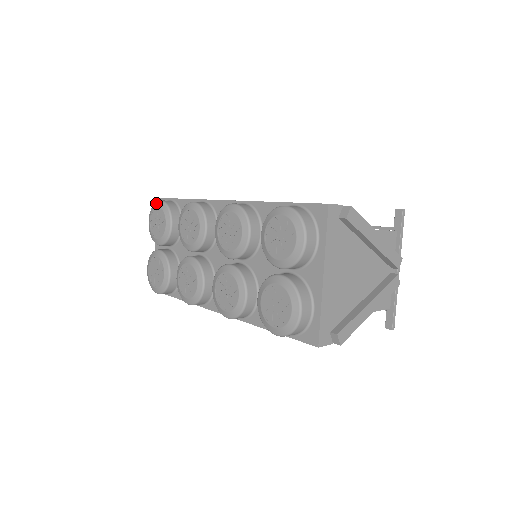
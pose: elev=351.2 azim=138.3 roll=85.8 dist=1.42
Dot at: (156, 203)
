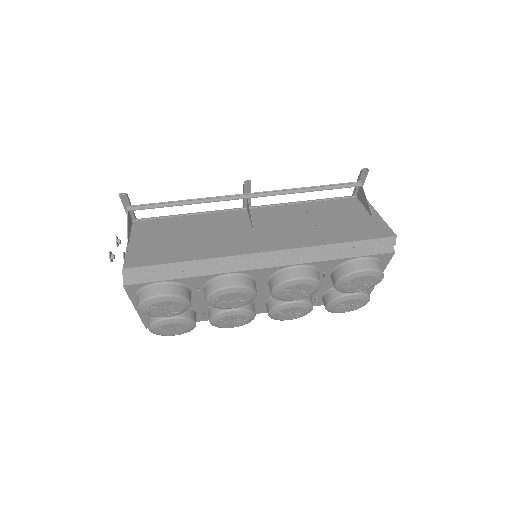
Dot at: (154, 300)
